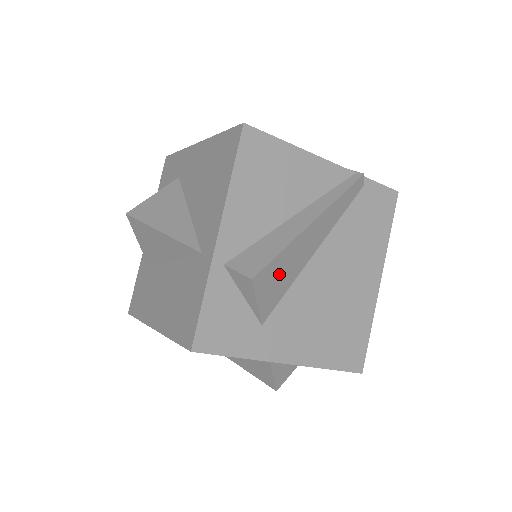
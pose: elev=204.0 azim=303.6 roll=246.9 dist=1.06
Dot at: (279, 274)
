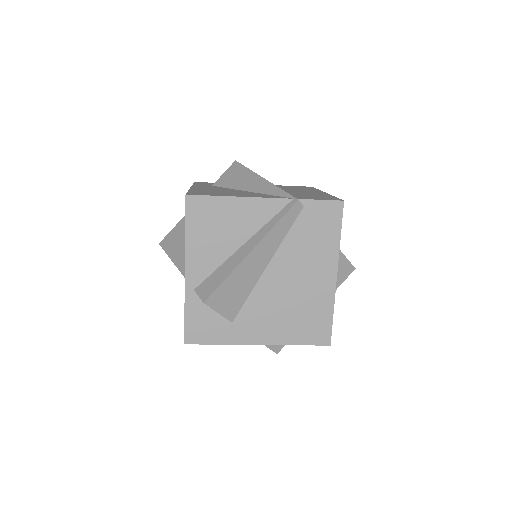
Dot at: (231, 292)
